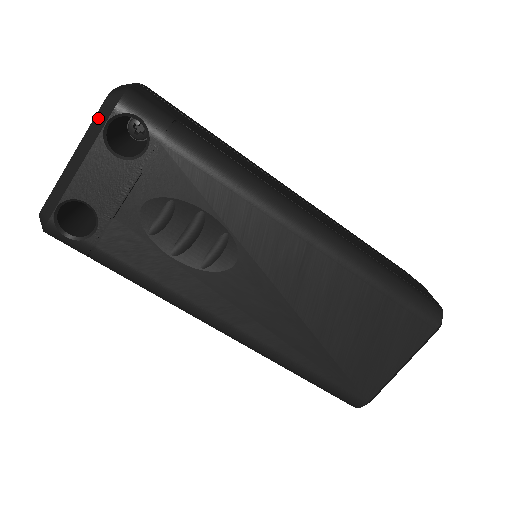
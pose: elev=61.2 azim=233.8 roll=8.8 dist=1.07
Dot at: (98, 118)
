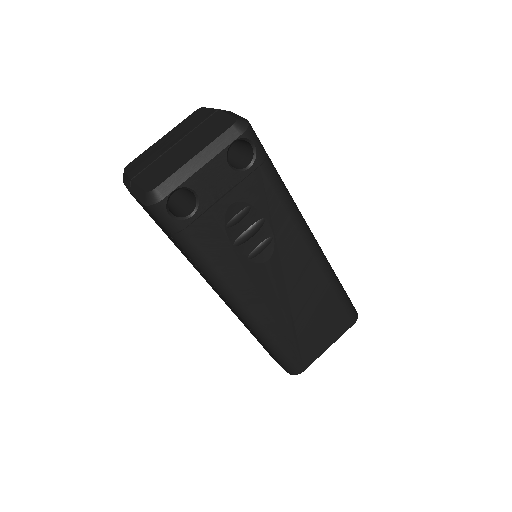
Dot at: (226, 135)
